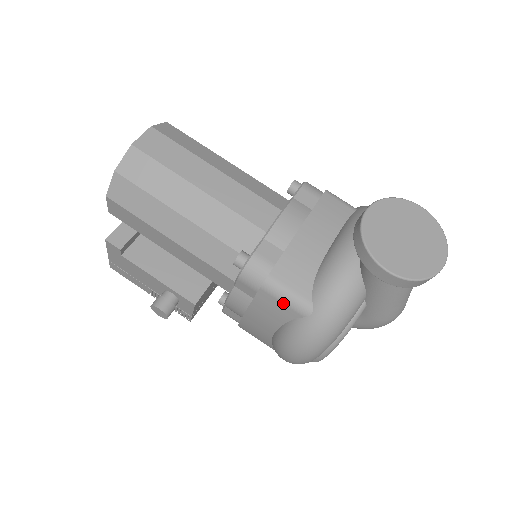
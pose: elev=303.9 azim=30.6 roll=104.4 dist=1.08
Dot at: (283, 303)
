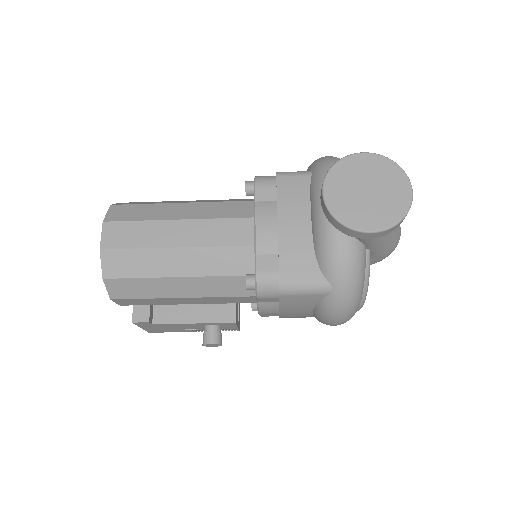
Dot at: (305, 295)
